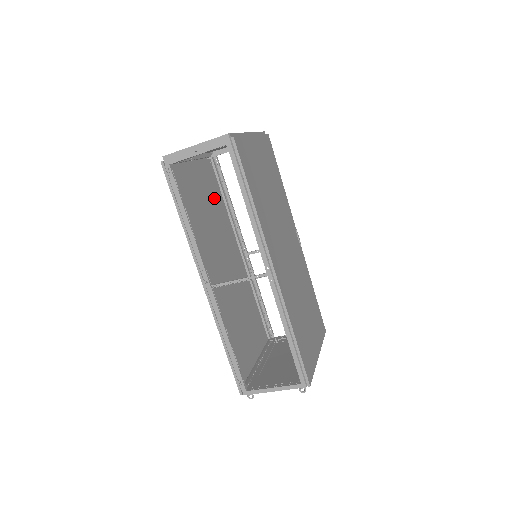
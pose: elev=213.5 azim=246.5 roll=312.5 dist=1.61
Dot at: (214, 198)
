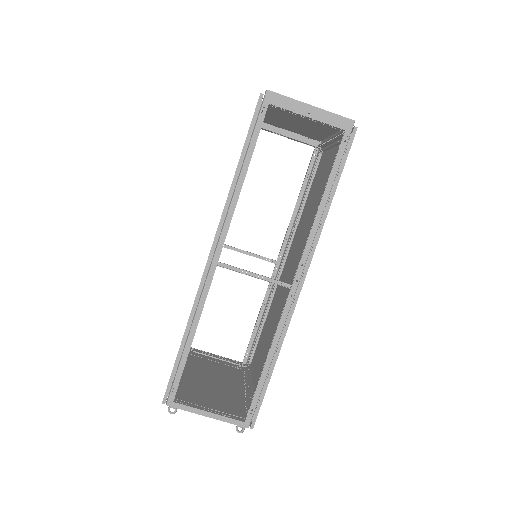
Dot at: occluded
